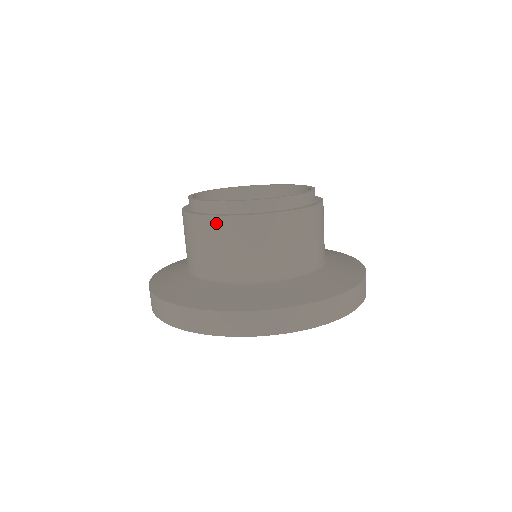
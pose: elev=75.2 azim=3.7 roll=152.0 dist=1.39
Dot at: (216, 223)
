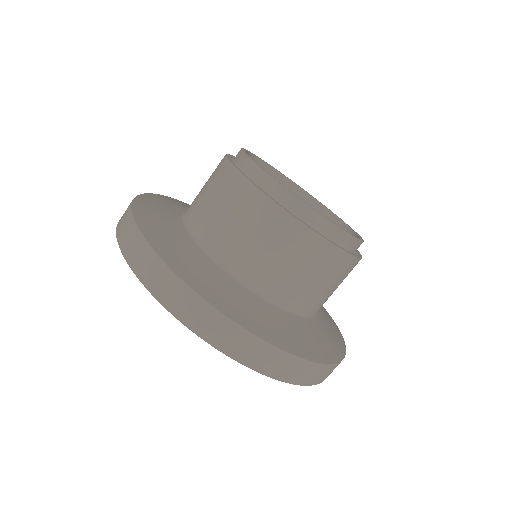
Dot at: (281, 218)
